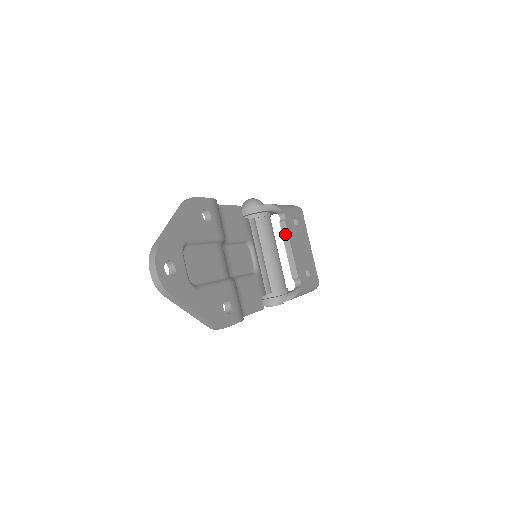
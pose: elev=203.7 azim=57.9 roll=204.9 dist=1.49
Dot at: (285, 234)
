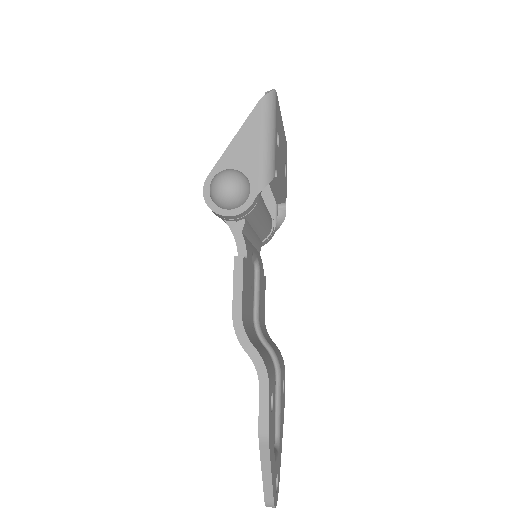
Dot at: (274, 184)
